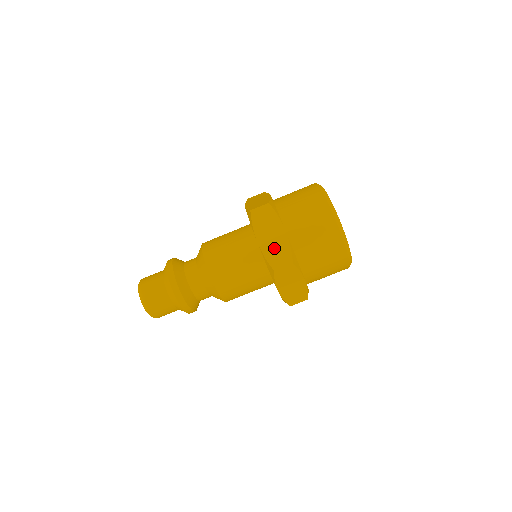
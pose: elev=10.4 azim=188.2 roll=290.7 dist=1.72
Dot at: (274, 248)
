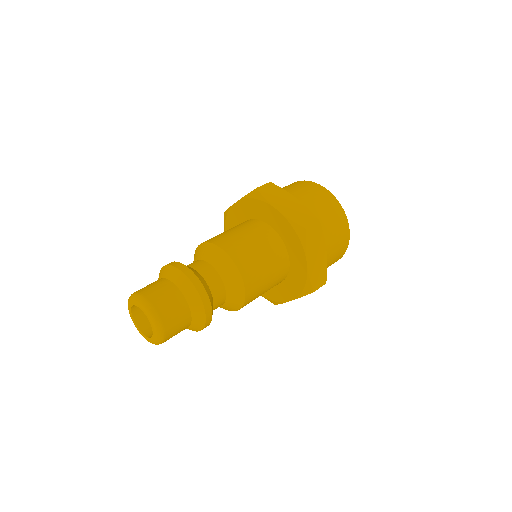
Dot at: (317, 270)
